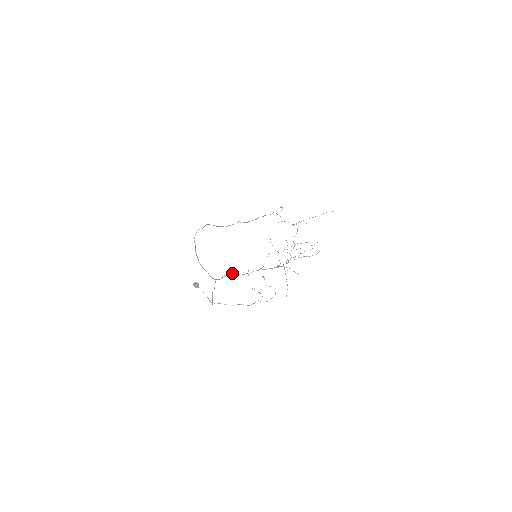
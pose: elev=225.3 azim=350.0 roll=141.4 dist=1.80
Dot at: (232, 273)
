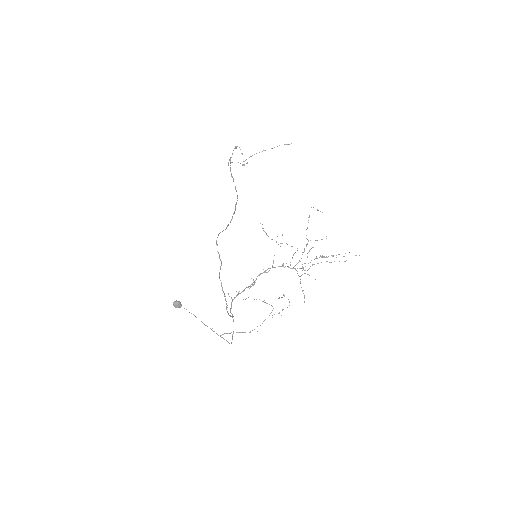
Dot at: (239, 291)
